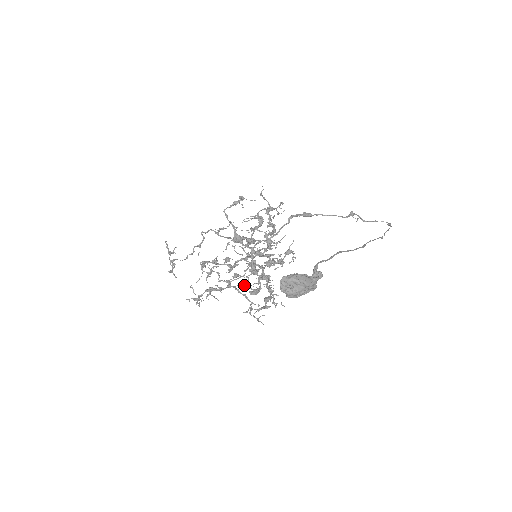
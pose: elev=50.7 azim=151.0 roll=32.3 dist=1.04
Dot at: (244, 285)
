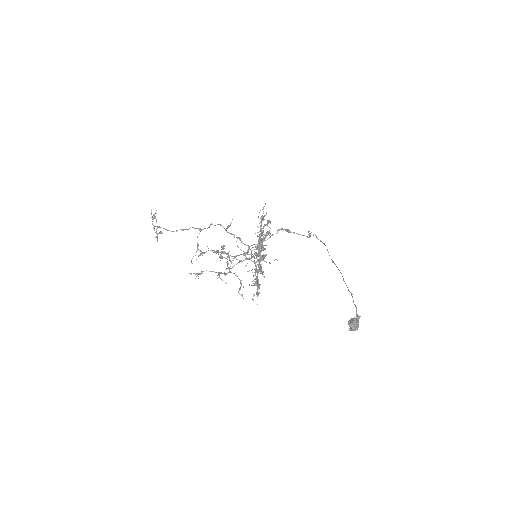
Dot at: (253, 280)
